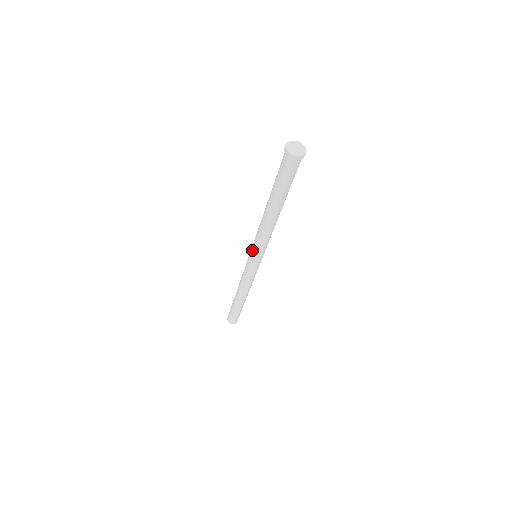
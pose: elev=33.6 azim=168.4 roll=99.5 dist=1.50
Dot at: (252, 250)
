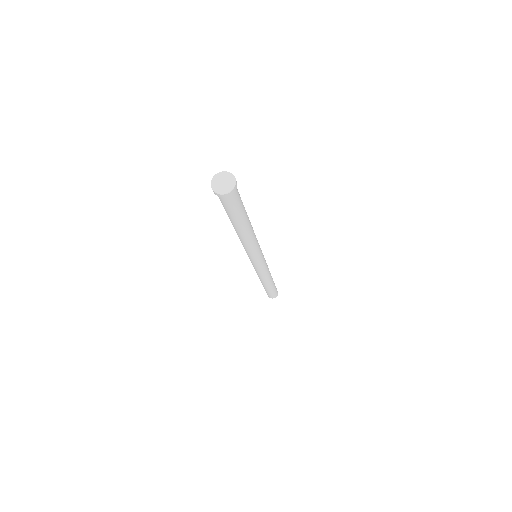
Dot at: occluded
